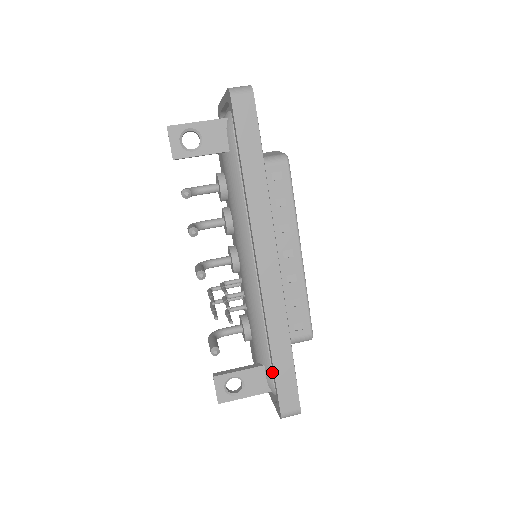
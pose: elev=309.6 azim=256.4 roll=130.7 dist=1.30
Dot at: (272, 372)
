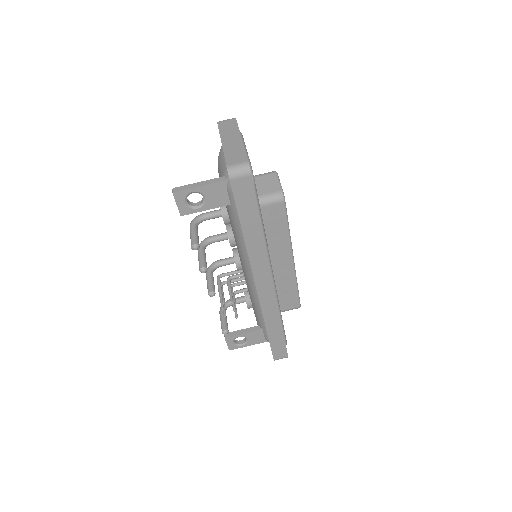
Dot at: occluded
